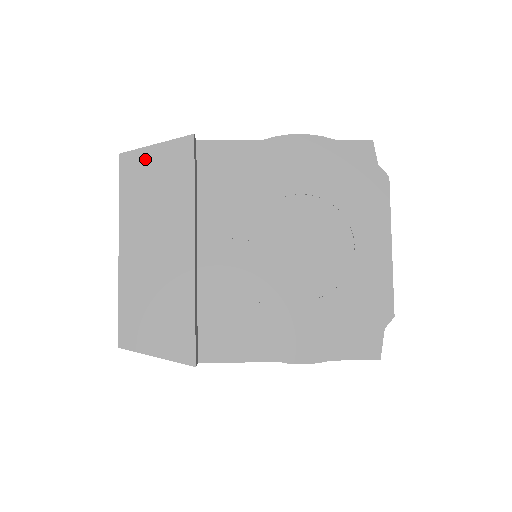
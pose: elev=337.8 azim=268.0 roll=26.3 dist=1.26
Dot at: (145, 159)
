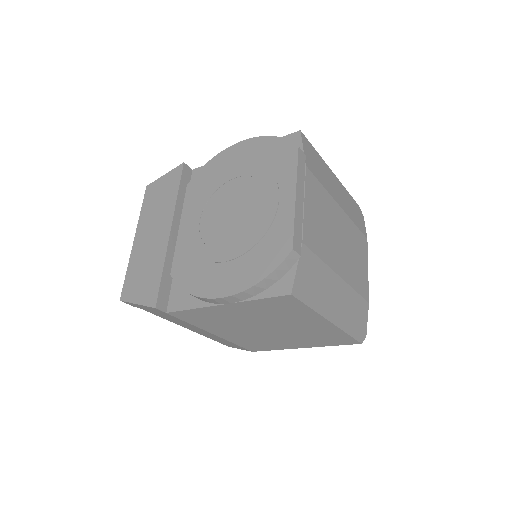
Dot at: (157, 185)
